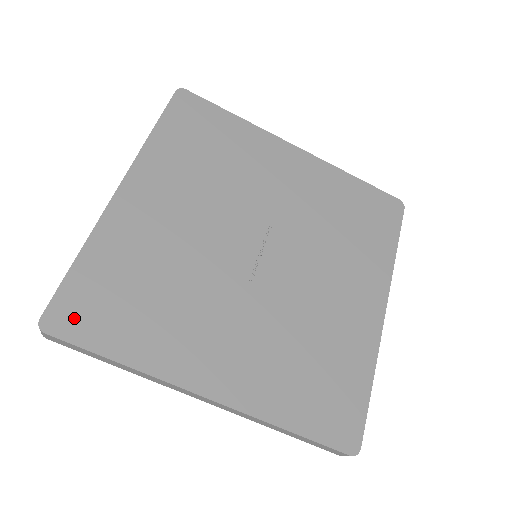
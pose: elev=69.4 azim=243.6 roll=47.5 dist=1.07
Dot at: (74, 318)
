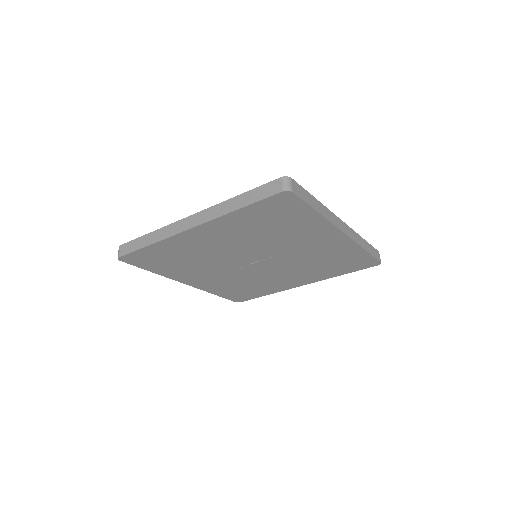
Dot at: (136, 260)
